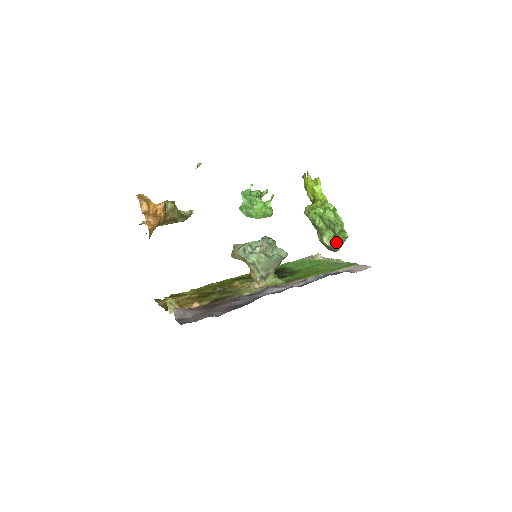
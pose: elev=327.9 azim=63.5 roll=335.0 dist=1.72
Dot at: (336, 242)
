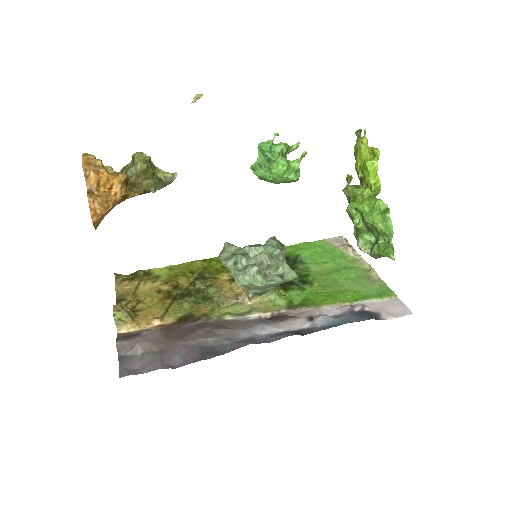
Dot at: (375, 253)
